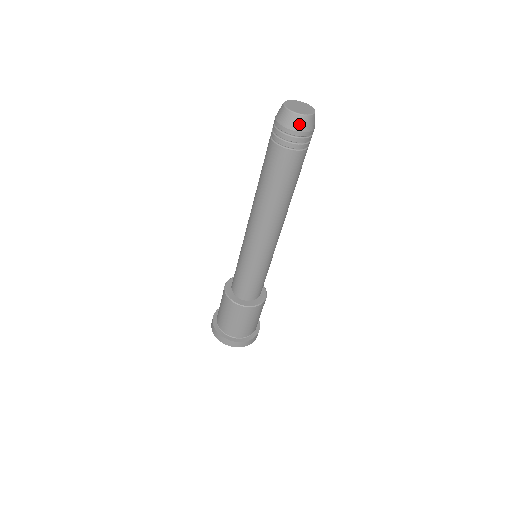
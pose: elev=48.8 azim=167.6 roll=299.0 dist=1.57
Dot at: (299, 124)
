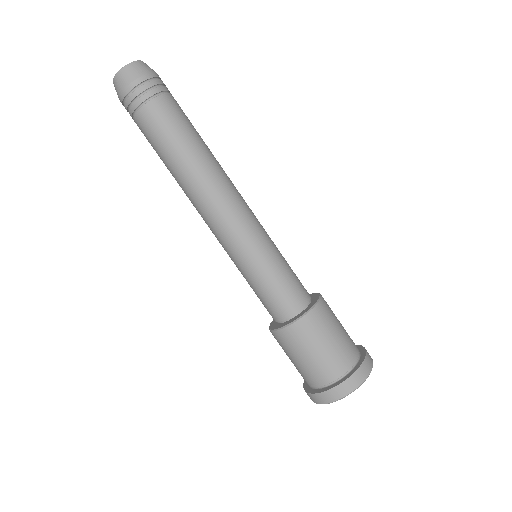
Dot at: (119, 85)
